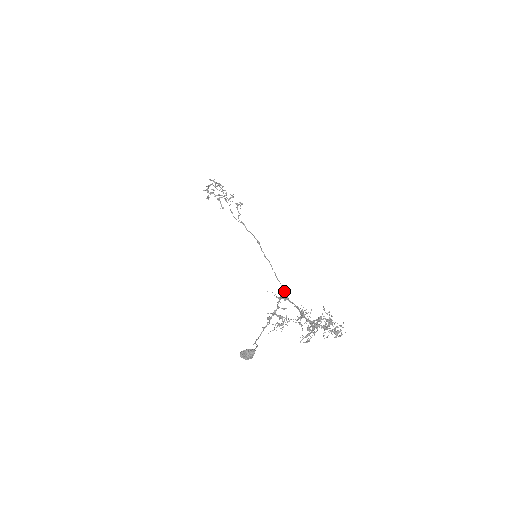
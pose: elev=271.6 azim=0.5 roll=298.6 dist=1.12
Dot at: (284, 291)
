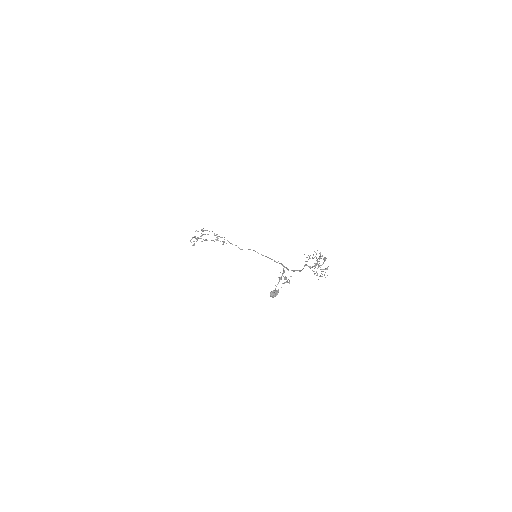
Dot at: occluded
